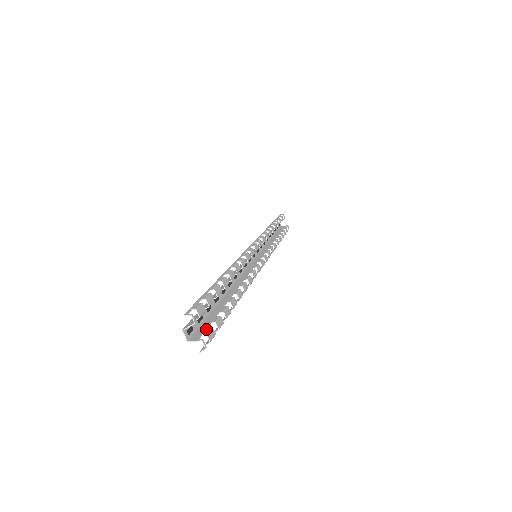
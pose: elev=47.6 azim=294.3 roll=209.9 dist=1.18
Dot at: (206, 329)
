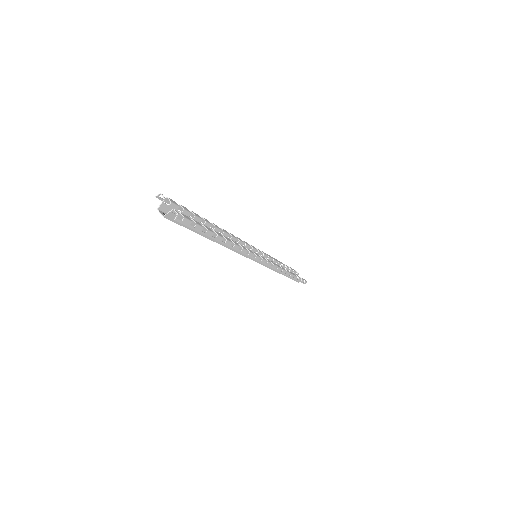
Dot at: (182, 217)
